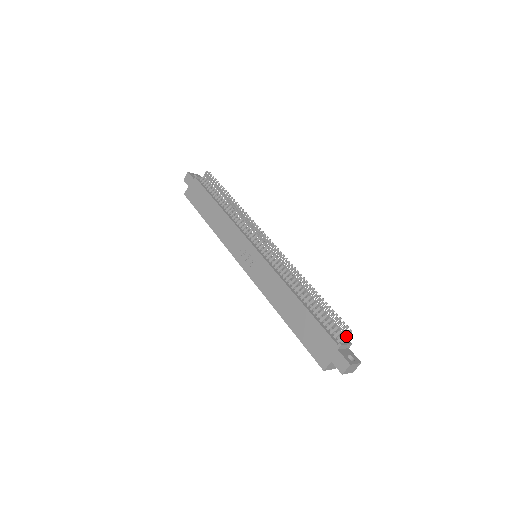
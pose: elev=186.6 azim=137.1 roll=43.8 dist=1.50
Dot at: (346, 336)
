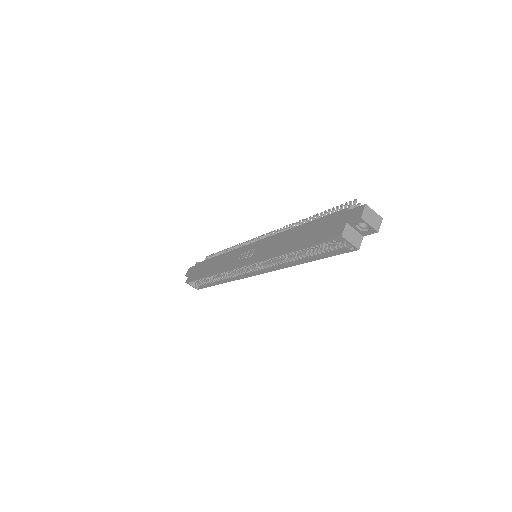
Dot at: occluded
